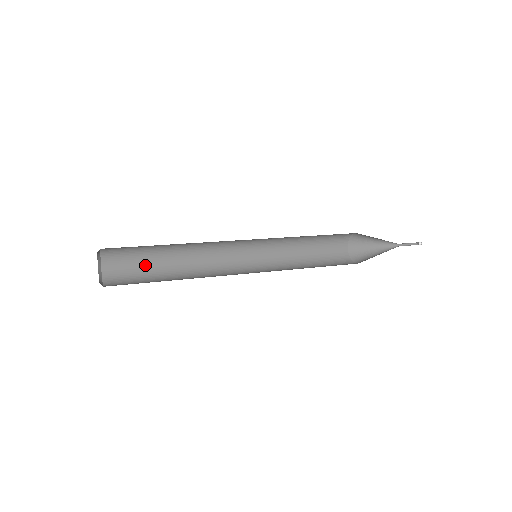
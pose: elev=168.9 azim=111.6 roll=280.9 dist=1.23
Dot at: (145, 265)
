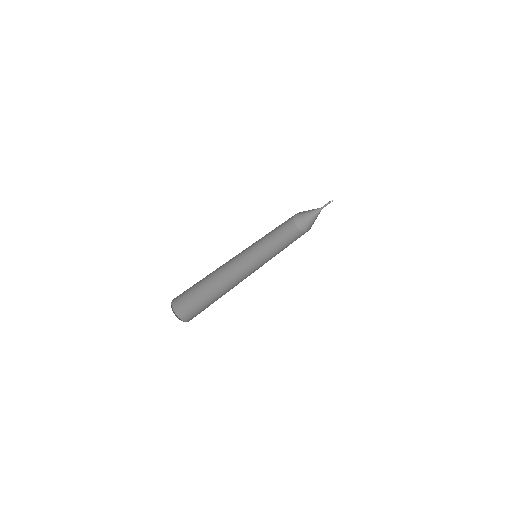
Dot at: (196, 283)
